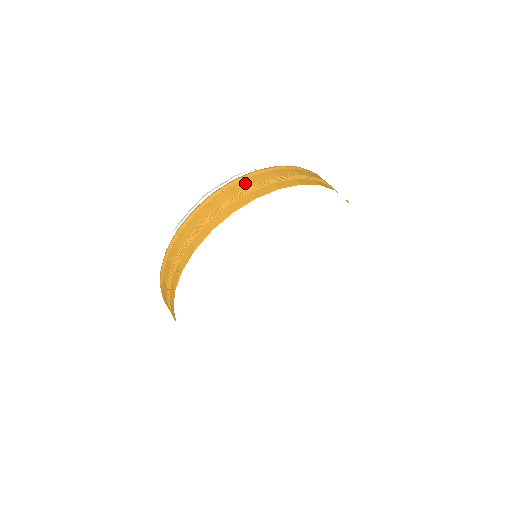
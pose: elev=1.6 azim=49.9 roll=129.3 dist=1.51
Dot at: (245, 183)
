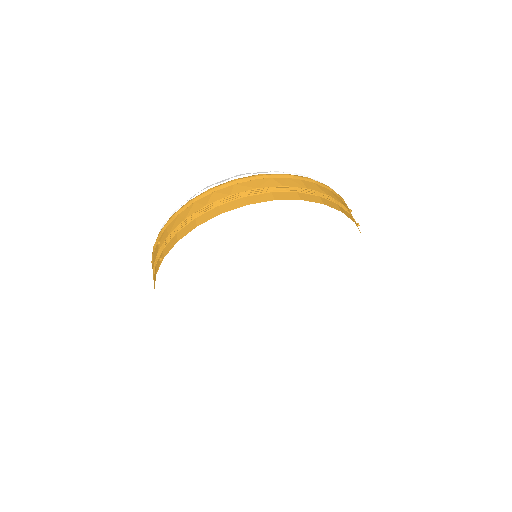
Dot at: (244, 186)
